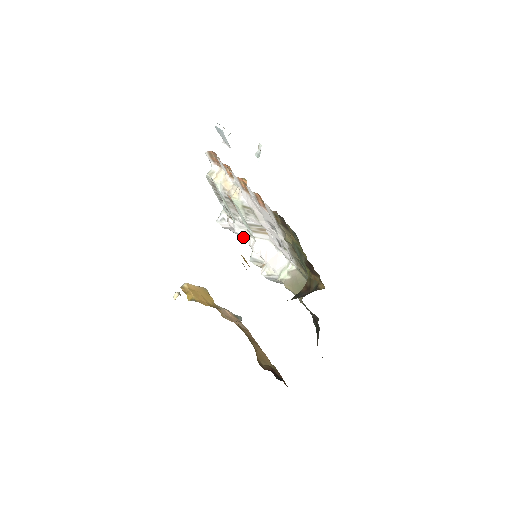
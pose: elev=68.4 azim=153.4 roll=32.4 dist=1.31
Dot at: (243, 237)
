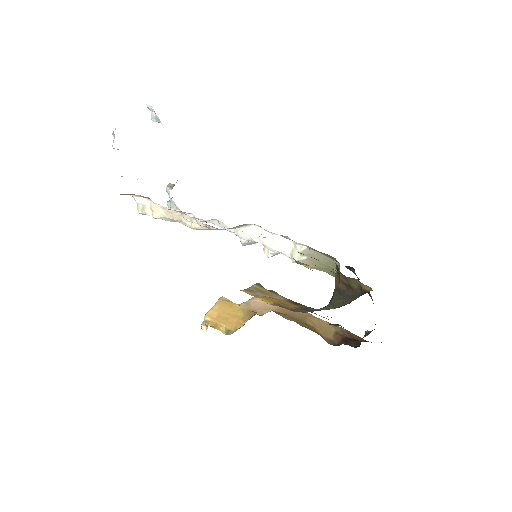
Dot at: occluded
